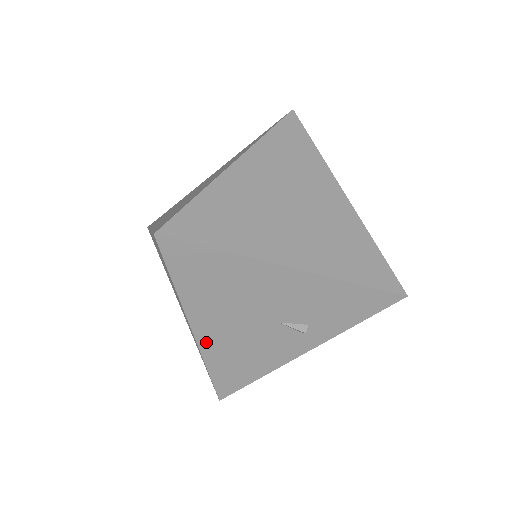
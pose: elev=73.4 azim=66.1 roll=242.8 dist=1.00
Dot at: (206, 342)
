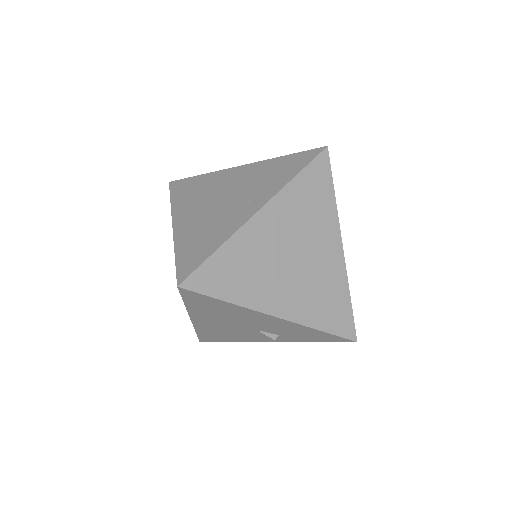
Dot at: (199, 325)
